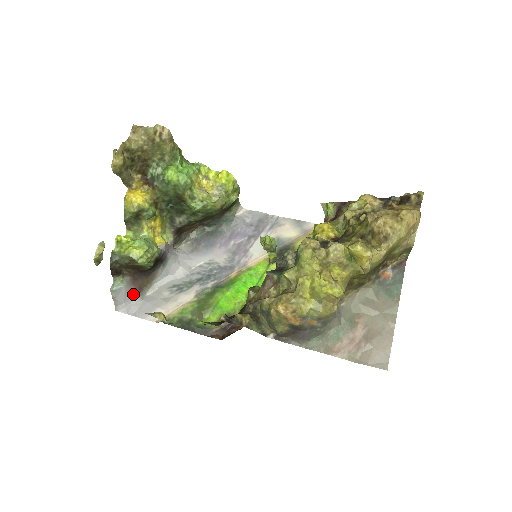
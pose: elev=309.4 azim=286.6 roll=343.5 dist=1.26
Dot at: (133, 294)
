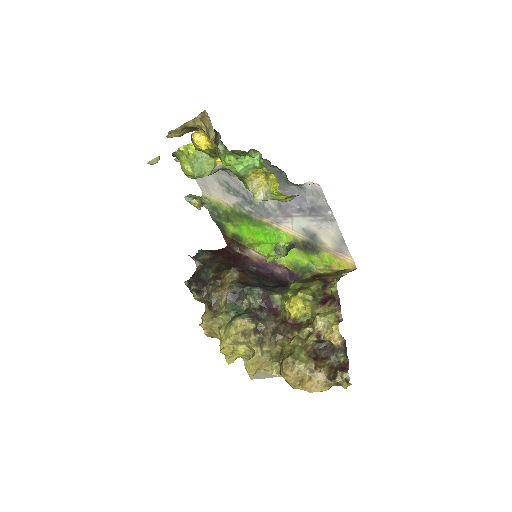
Dot at: occluded
